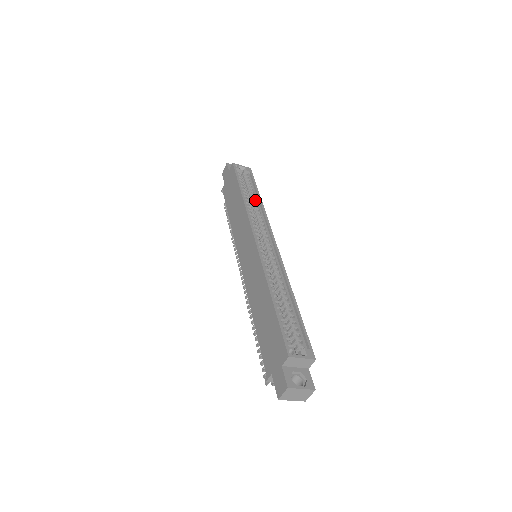
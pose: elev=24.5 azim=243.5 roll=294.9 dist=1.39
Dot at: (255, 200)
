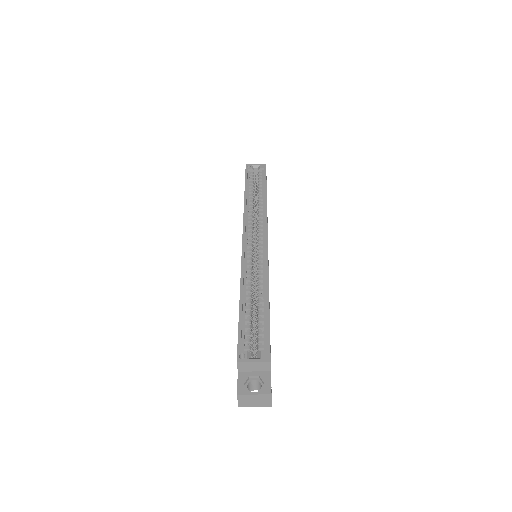
Dot at: (260, 197)
